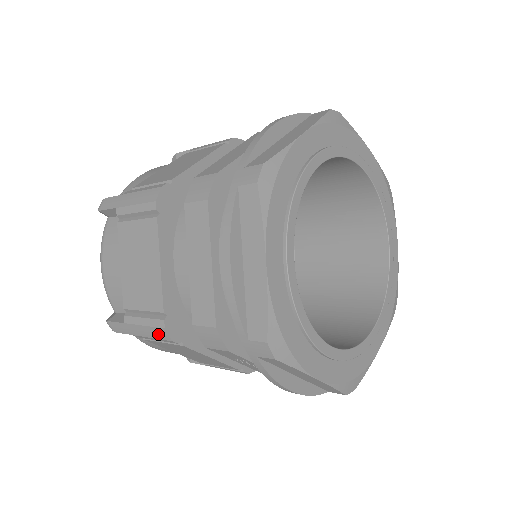
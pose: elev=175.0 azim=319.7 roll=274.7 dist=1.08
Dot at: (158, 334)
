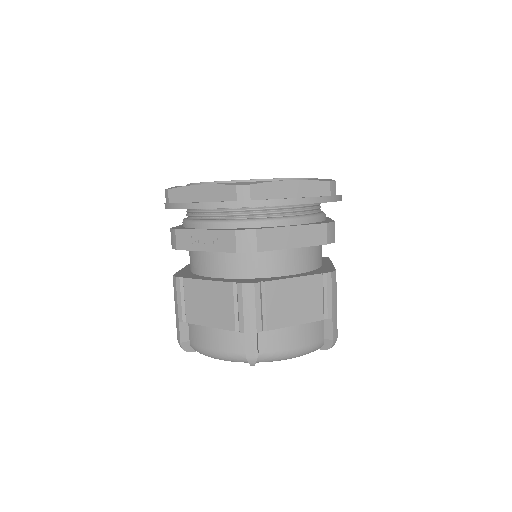
Dot at: (175, 287)
